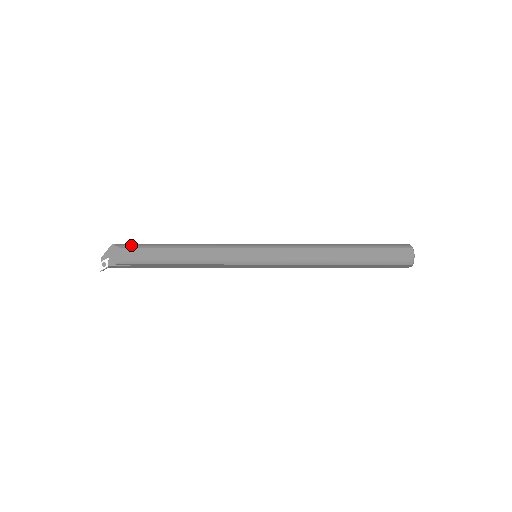
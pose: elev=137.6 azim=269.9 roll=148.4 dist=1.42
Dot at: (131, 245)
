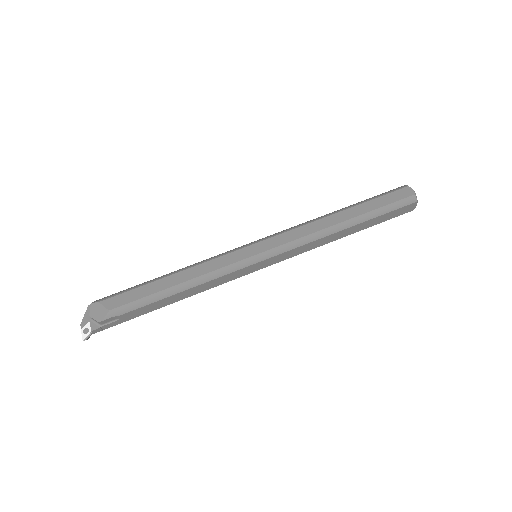
Dot at: (112, 295)
